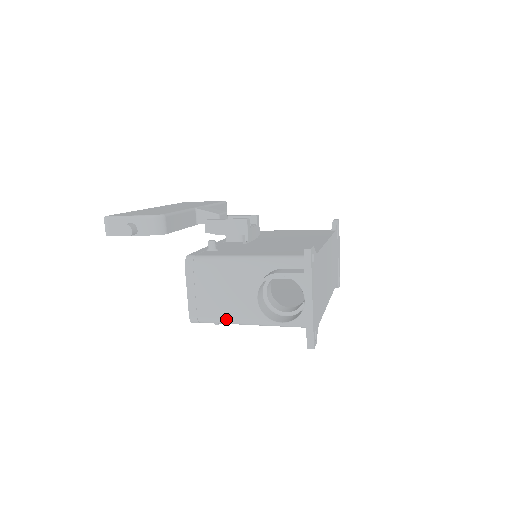
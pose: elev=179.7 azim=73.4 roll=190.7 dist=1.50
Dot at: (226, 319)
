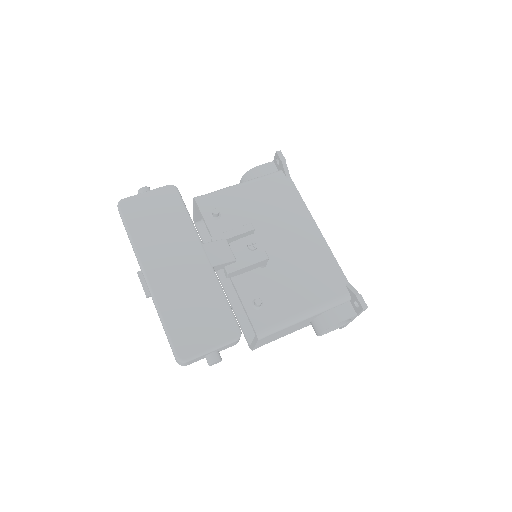
Dot at: occluded
